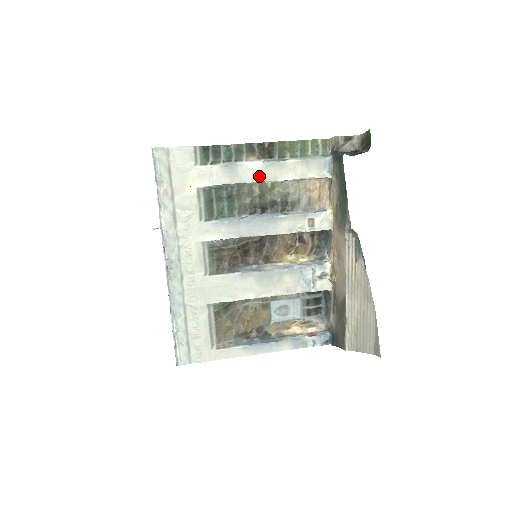
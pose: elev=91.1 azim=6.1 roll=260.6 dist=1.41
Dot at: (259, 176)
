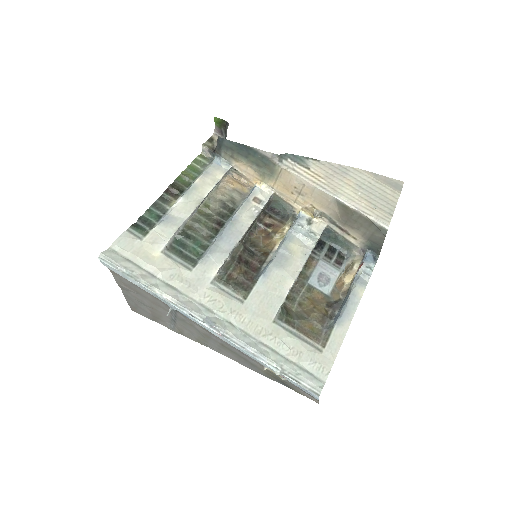
Dot at: (190, 206)
